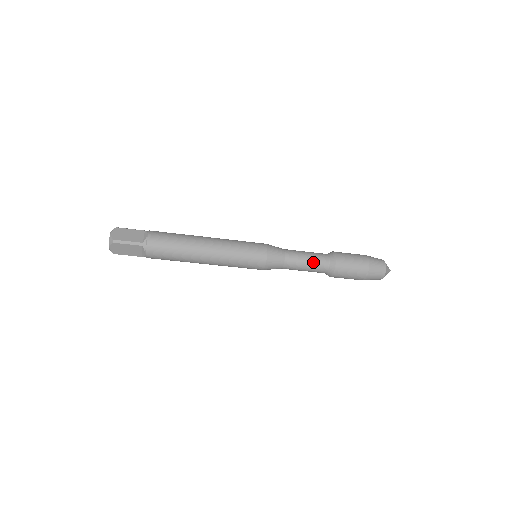
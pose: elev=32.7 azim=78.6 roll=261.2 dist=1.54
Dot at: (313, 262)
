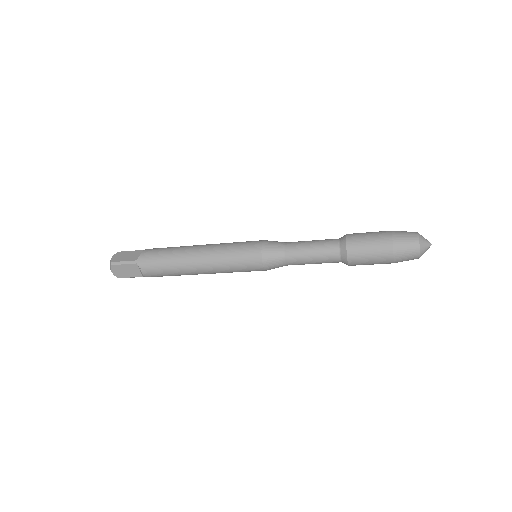
Dot at: (321, 263)
